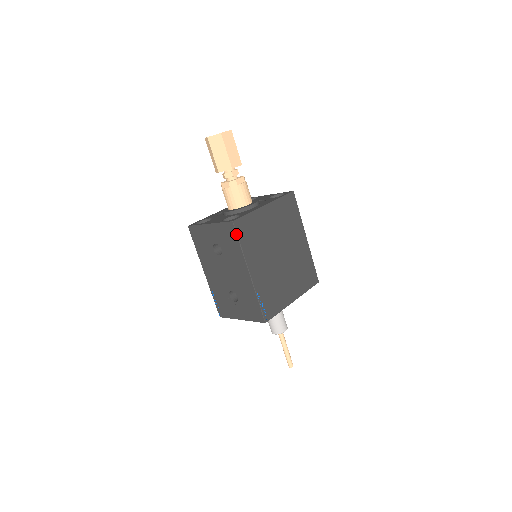
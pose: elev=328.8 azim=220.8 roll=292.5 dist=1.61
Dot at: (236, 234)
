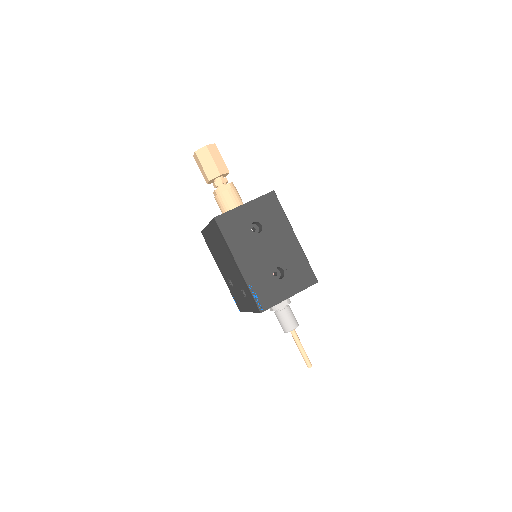
Dot at: occluded
